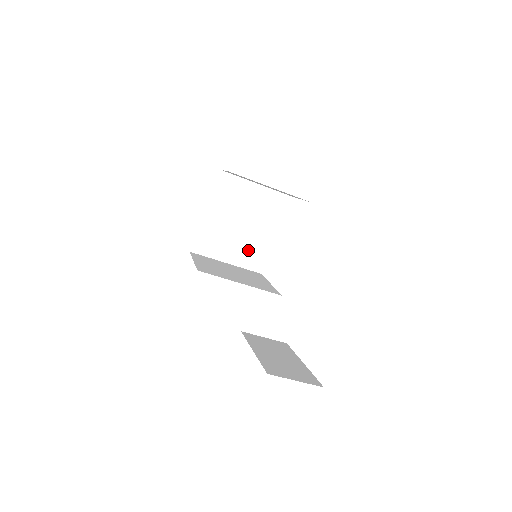
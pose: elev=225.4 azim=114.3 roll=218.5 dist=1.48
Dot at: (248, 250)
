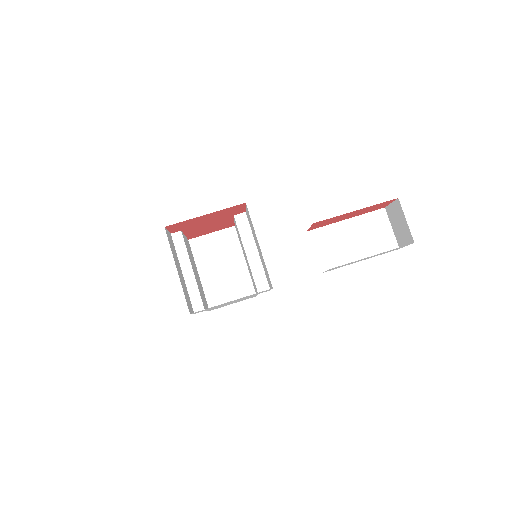
Dot at: (185, 290)
